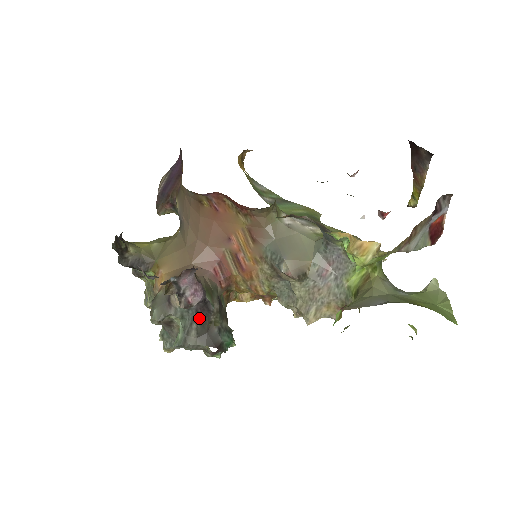
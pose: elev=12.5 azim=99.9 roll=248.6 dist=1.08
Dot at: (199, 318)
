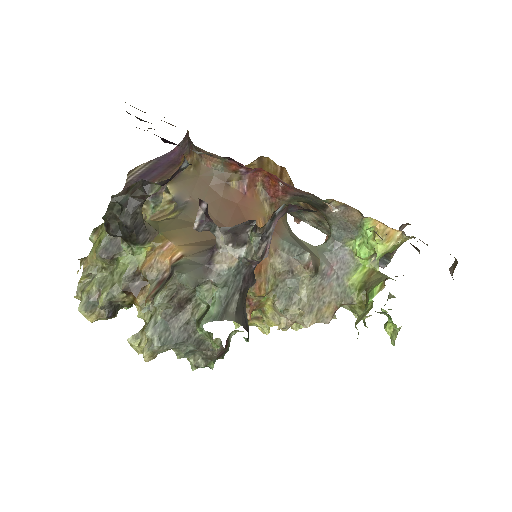
Dot at: (243, 288)
